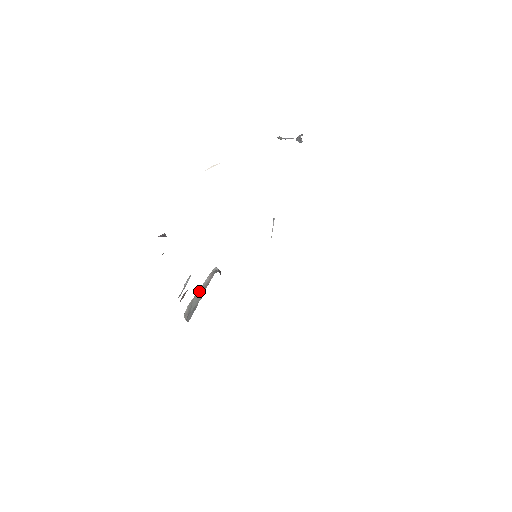
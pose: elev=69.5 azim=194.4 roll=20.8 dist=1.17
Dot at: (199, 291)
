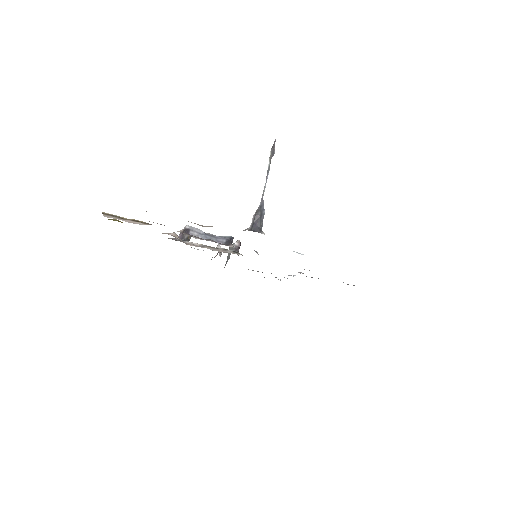
Dot at: occluded
